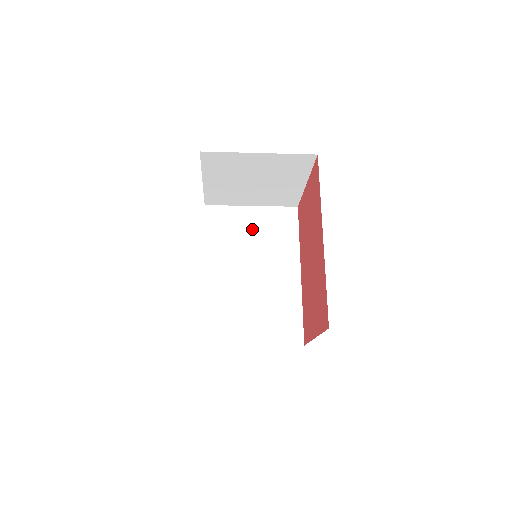
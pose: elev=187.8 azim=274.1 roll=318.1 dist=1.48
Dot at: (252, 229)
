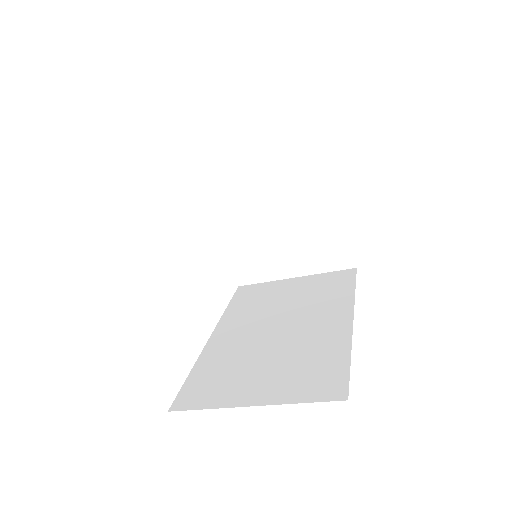
Dot at: (290, 293)
